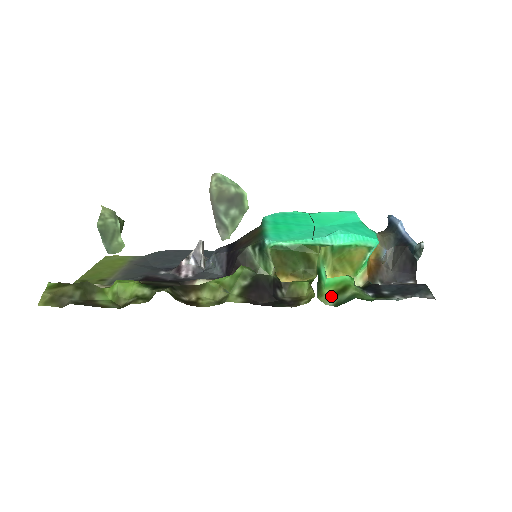
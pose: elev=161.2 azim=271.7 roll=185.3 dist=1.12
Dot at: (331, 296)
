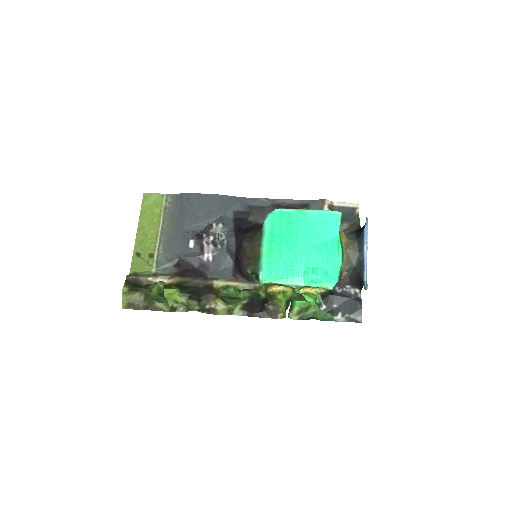
Dot at: (298, 312)
